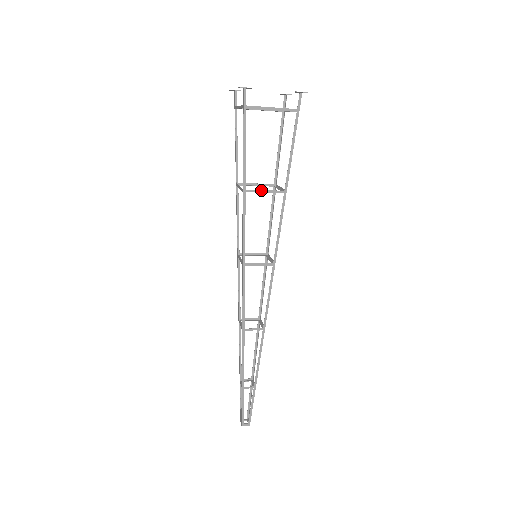
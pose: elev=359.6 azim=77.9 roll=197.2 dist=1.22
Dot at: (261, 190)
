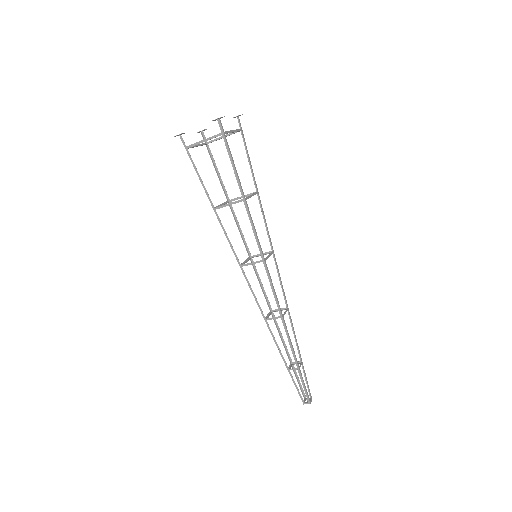
Dot at: (225, 204)
